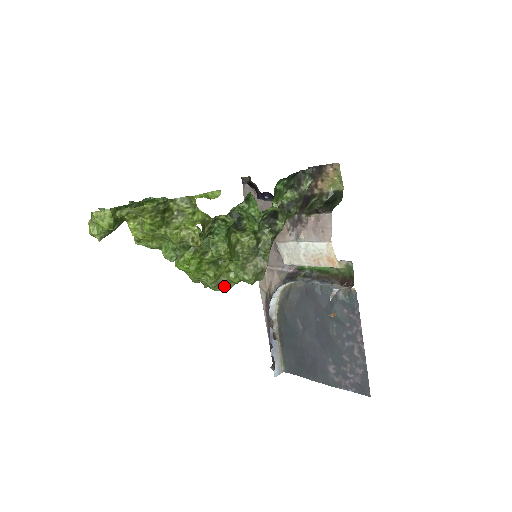
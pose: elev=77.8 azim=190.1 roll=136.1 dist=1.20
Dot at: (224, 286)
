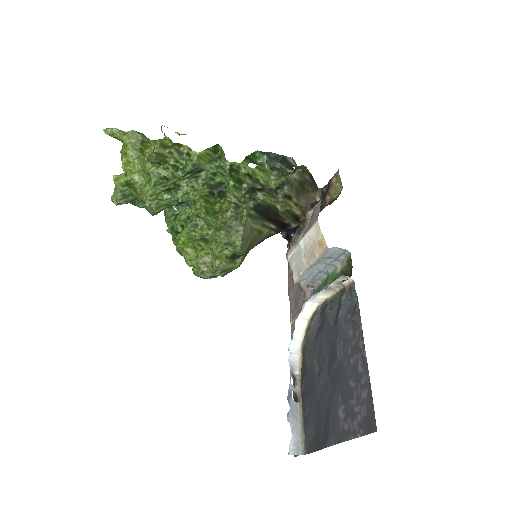
Dot at: (211, 266)
